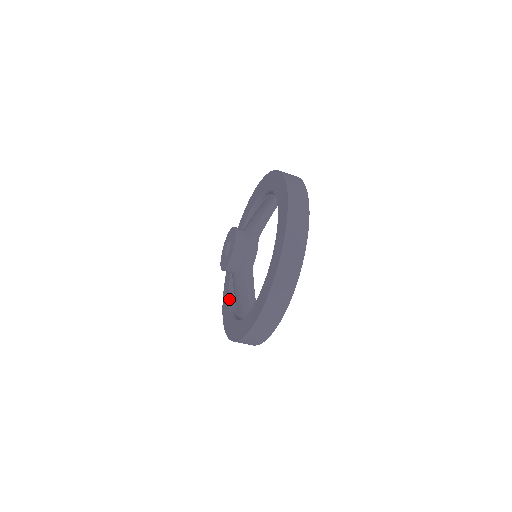
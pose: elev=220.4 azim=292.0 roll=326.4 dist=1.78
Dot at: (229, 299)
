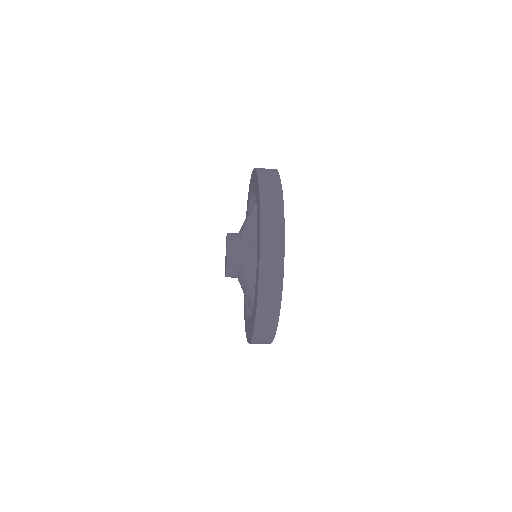
Dot at: (246, 305)
